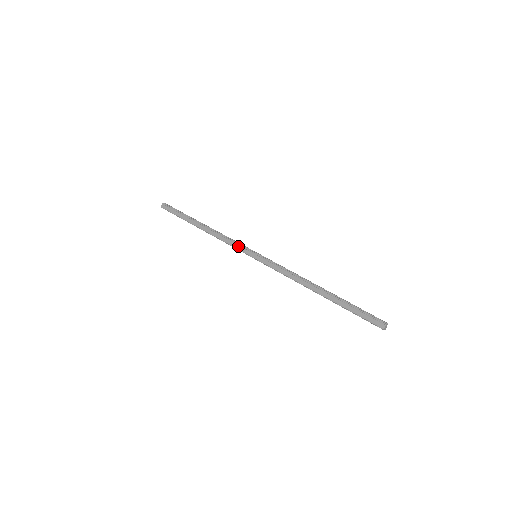
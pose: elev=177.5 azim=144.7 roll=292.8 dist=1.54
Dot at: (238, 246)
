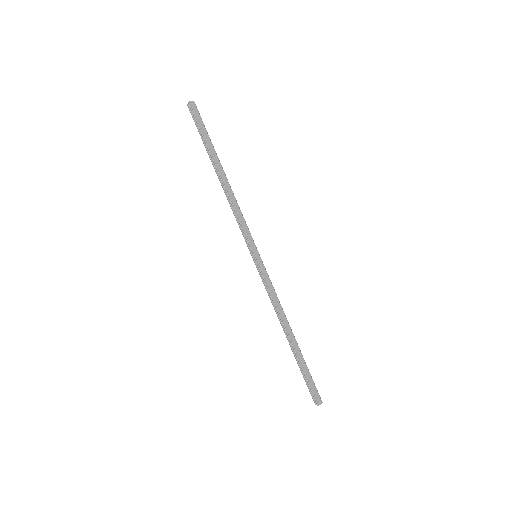
Dot at: (248, 231)
